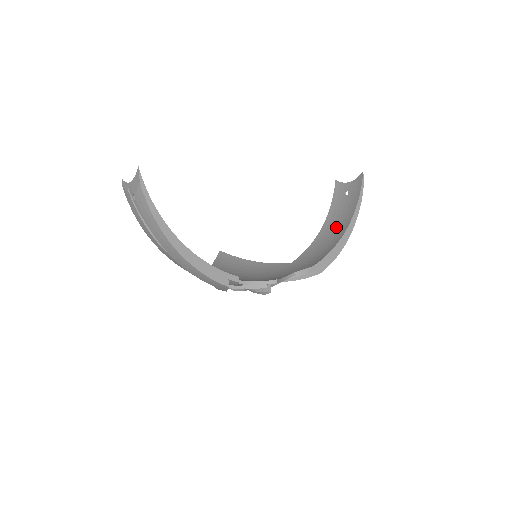
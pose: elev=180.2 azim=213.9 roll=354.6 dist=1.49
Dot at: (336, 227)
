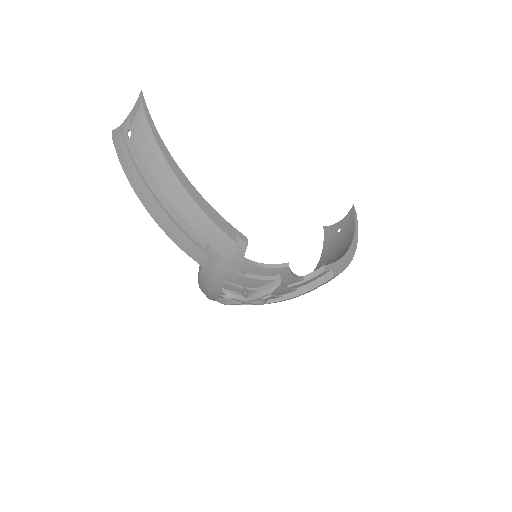
Dot at: (336, 254)
